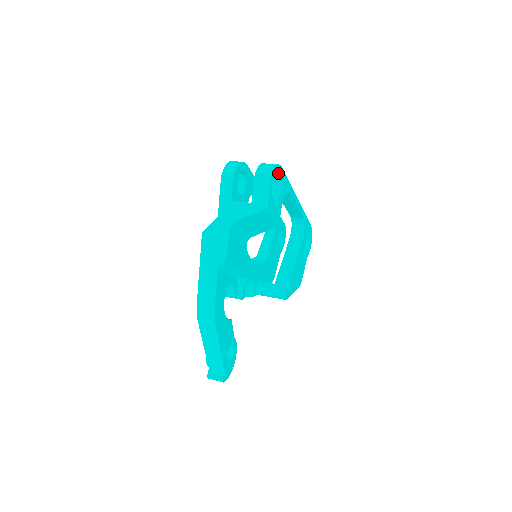
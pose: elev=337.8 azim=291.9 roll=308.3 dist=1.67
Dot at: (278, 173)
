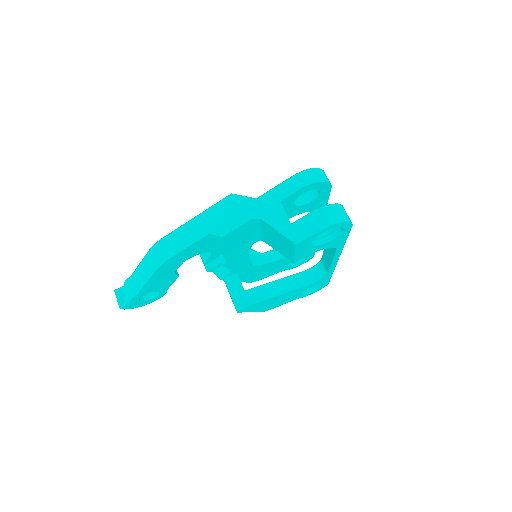
Dot at: (343, 227)
